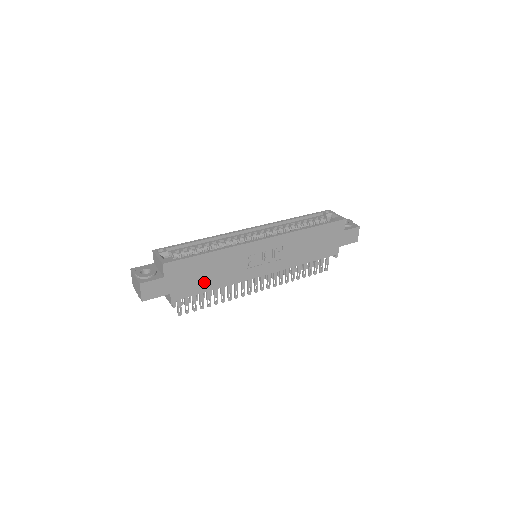
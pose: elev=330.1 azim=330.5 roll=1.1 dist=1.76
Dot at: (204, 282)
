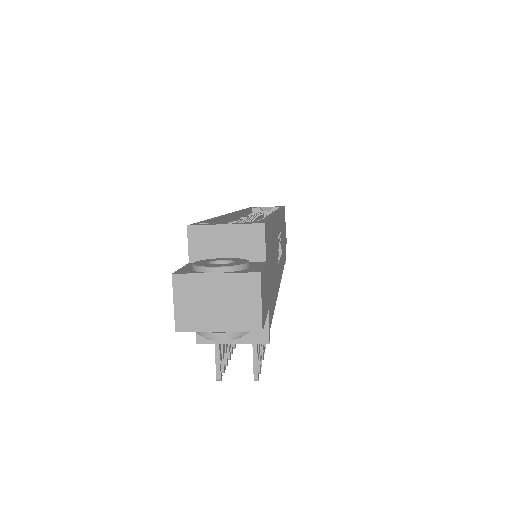
Dot at: (273, 285)
